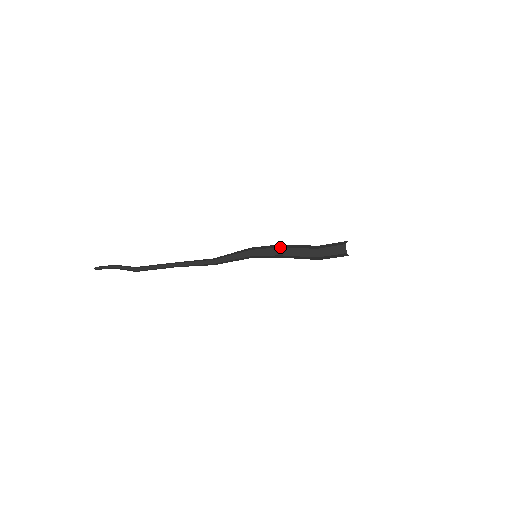
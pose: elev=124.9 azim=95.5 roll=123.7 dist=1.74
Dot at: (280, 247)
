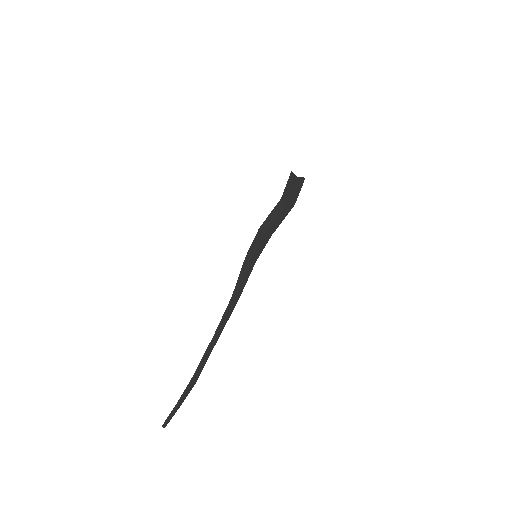
Dot at: (259, 228)
